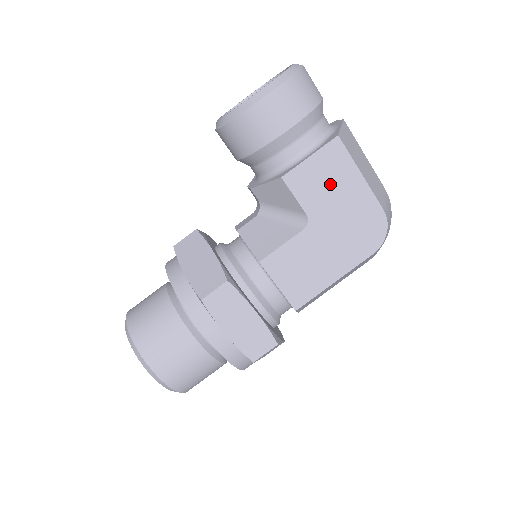
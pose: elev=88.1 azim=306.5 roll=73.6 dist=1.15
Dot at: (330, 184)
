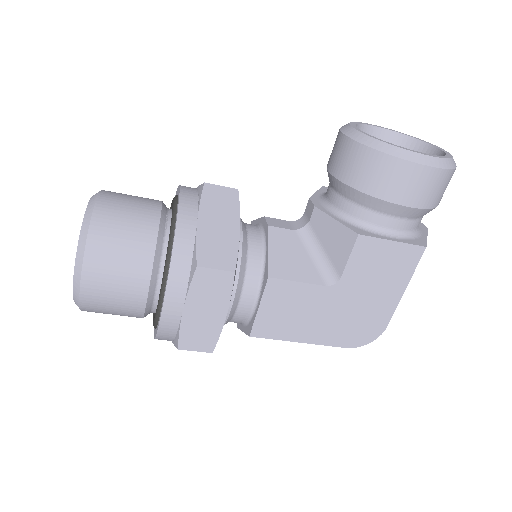
Dot at: (380, 274)
